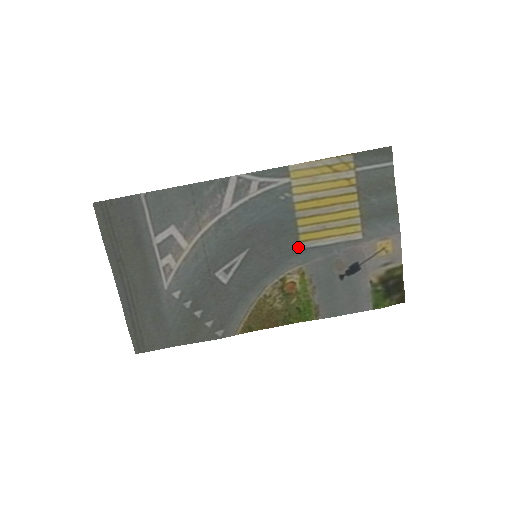
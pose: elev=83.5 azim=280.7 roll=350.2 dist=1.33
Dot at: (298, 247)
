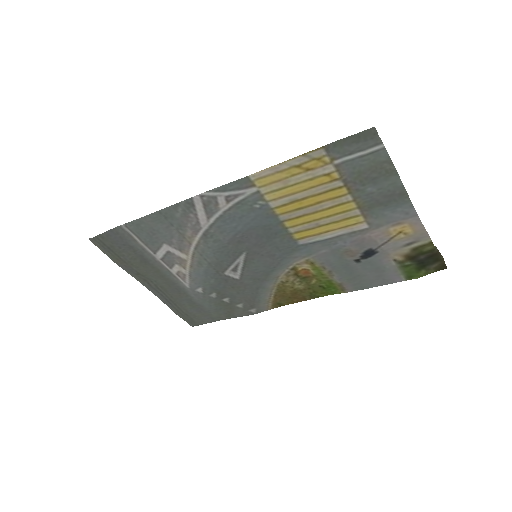
Dot at: (296, 244)
